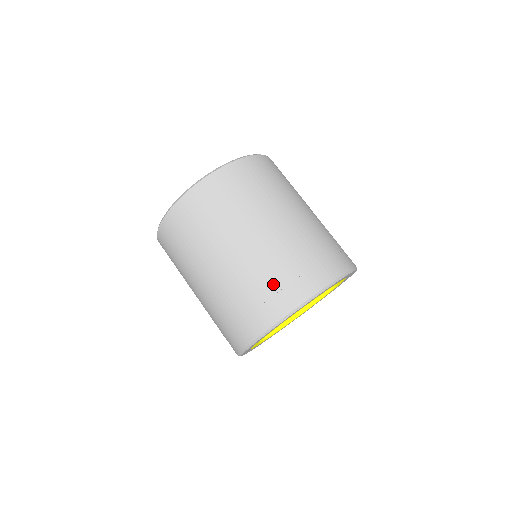
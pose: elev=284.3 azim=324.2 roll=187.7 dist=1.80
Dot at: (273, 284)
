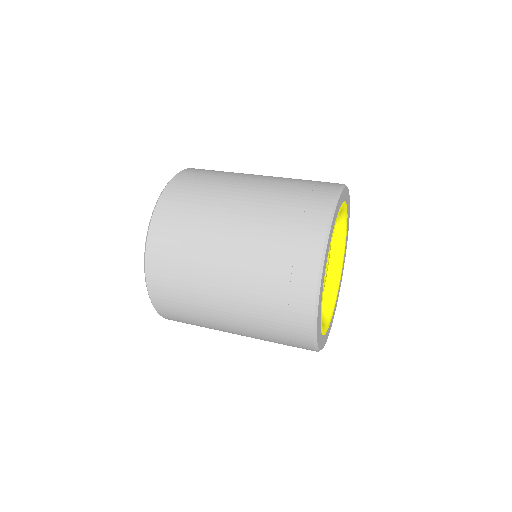
Dot at: (282, 263)
